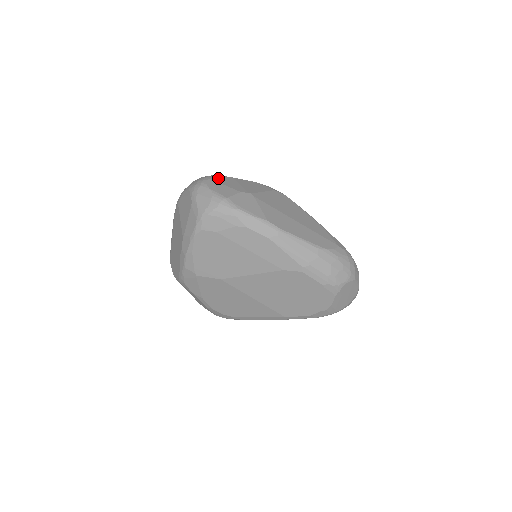
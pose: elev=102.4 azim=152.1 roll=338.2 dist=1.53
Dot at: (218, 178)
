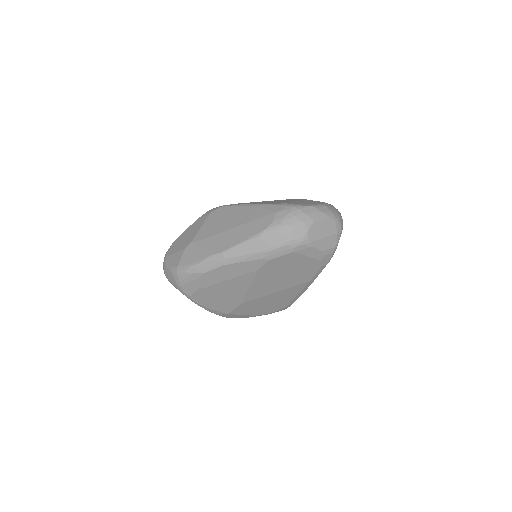
Dot at: (171, 249)
